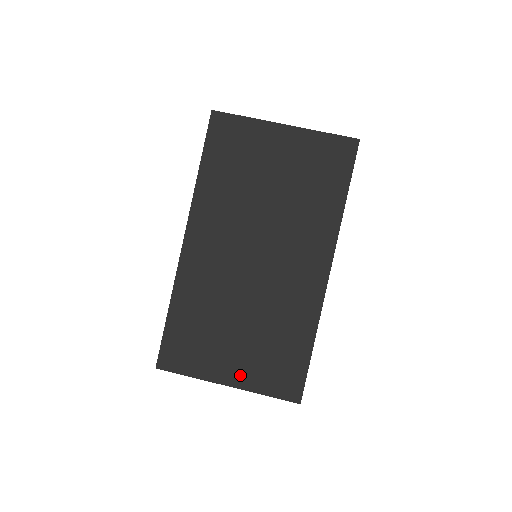
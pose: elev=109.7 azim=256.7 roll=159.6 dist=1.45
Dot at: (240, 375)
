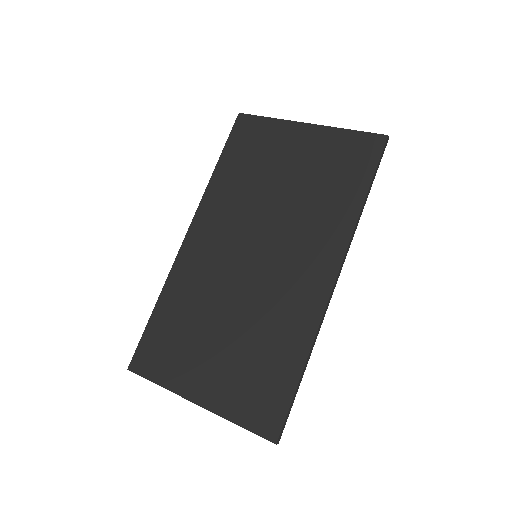
Dot at: (212, 392)
